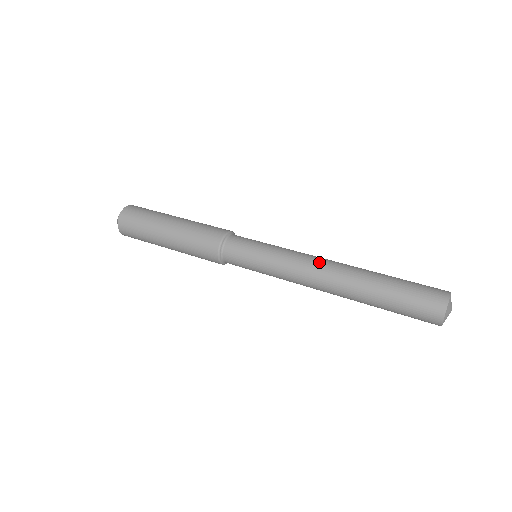
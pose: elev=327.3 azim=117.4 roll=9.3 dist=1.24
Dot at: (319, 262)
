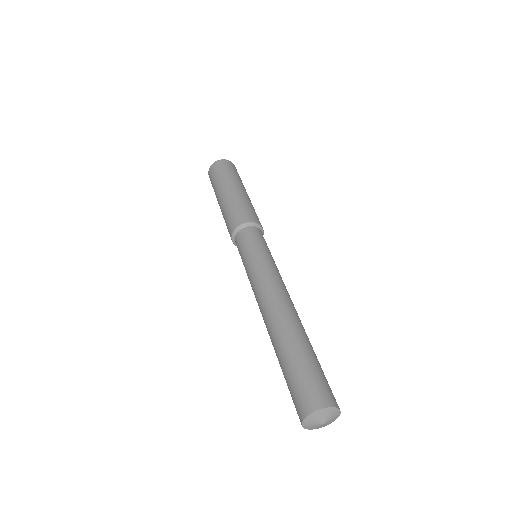
Dot at: (261, 303)
